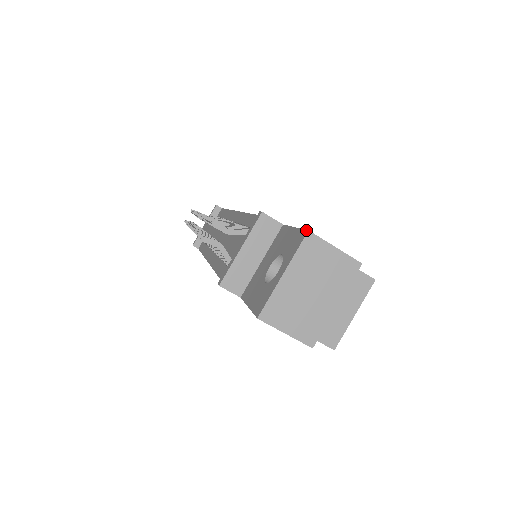
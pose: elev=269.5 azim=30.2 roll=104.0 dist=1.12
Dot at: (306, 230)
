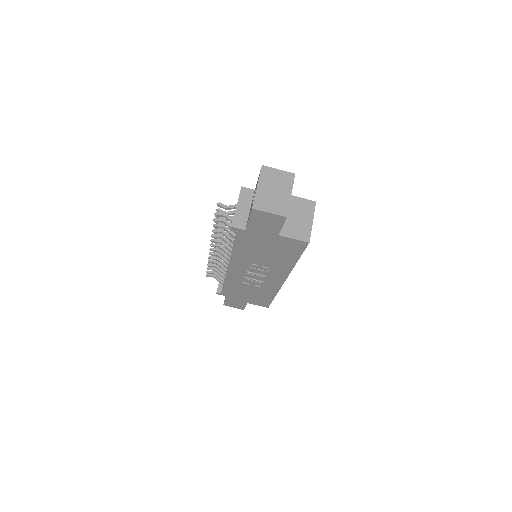
Dot at: (261, 167)
